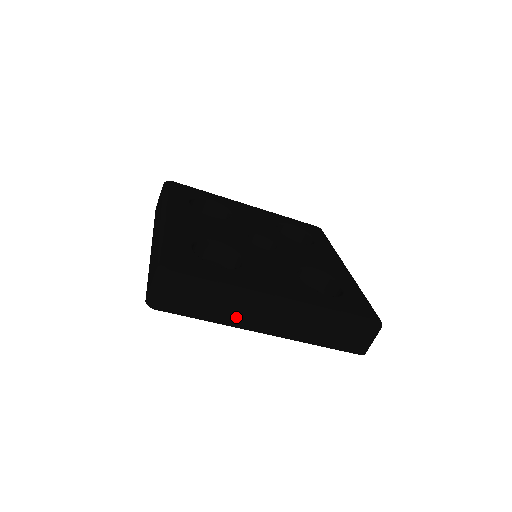
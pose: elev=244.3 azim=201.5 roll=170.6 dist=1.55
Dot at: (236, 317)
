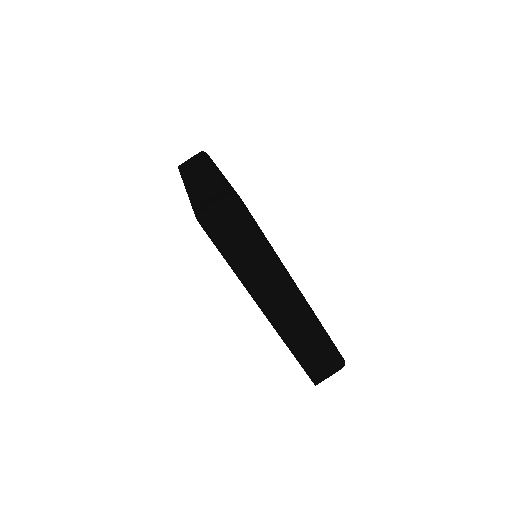
Dot at: (256, 282)
